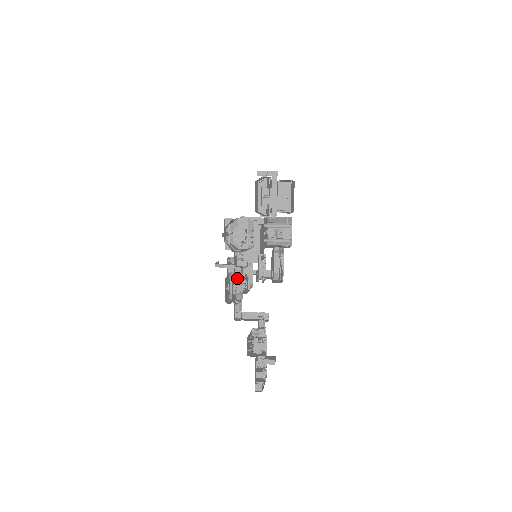
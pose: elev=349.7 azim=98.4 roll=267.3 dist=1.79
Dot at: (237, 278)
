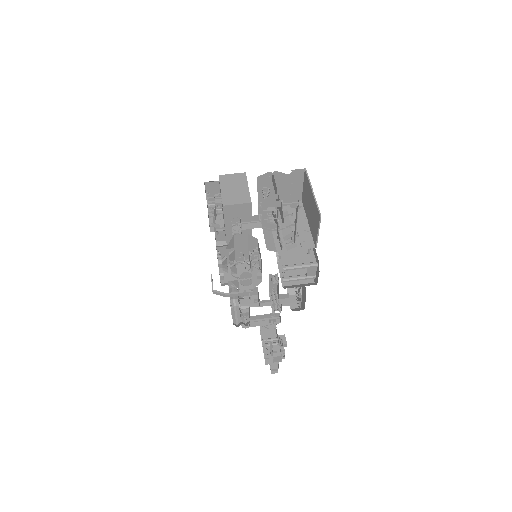
Dot at: occluded
